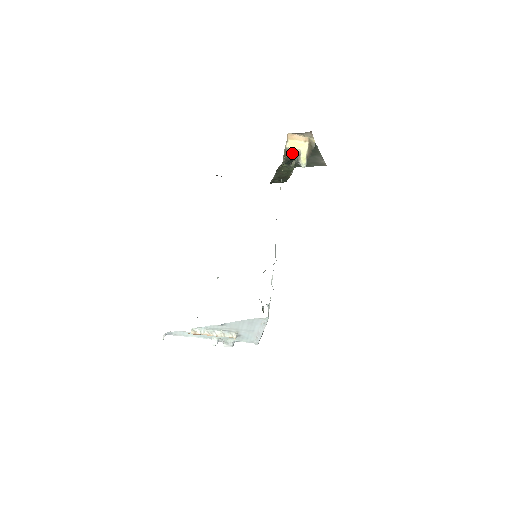
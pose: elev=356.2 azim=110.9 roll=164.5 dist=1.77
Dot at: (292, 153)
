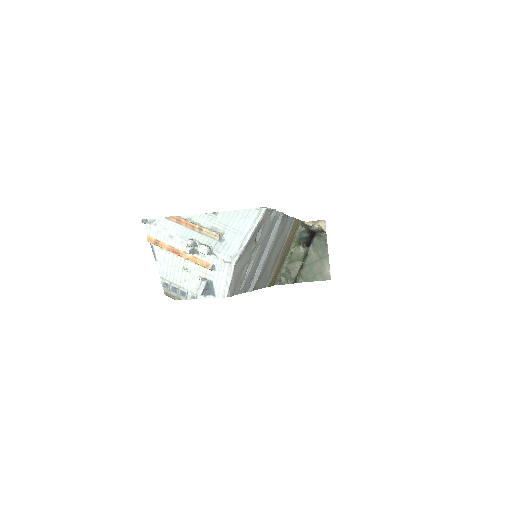
Dot at: (308, 225)
